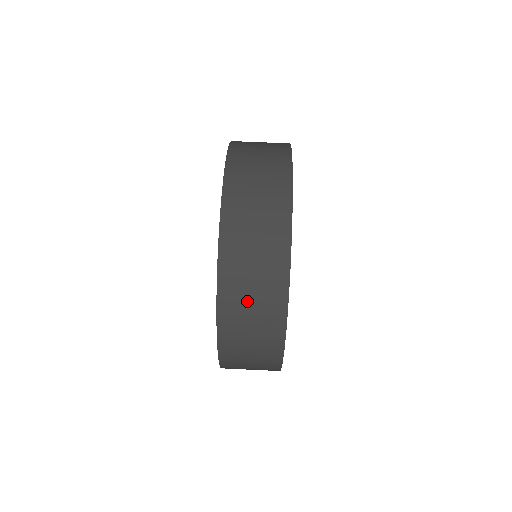
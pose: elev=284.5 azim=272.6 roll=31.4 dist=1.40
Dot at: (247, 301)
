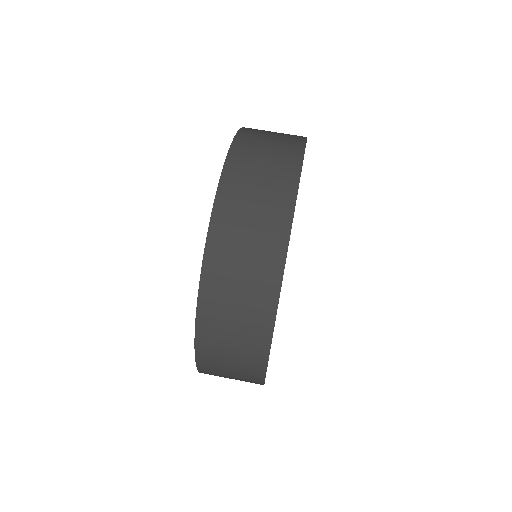
Dot at: (226, 354)
